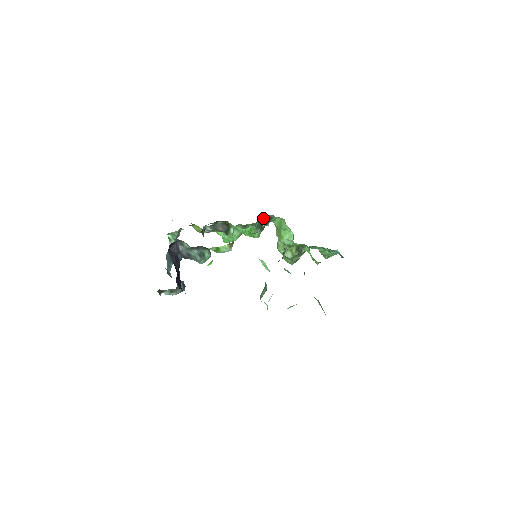
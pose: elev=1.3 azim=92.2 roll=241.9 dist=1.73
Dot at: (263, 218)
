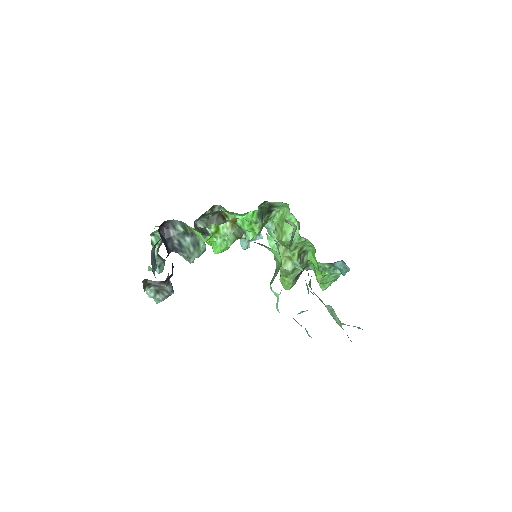
Dot at: (264, 206)
